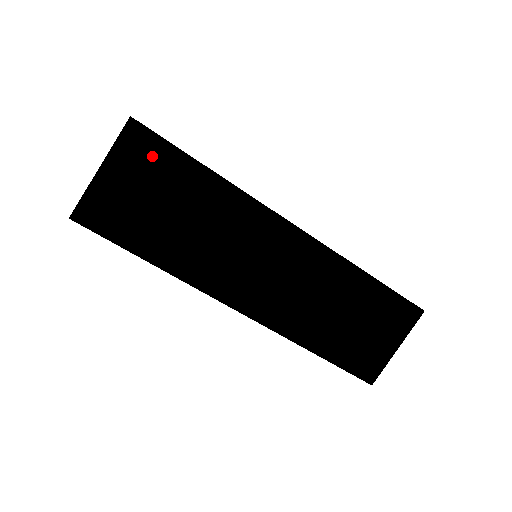
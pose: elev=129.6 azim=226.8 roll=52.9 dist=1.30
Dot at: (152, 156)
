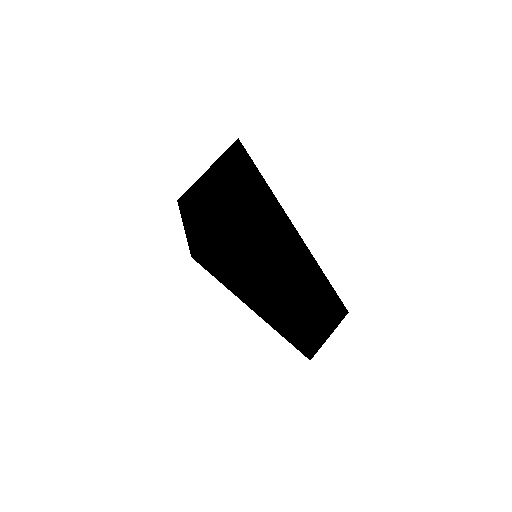
Dot at: (242, 170)
